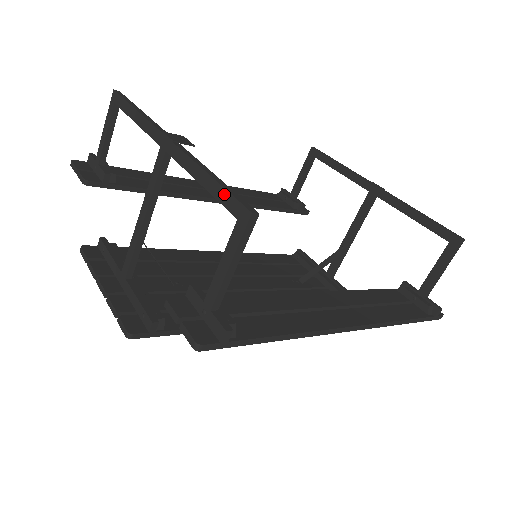
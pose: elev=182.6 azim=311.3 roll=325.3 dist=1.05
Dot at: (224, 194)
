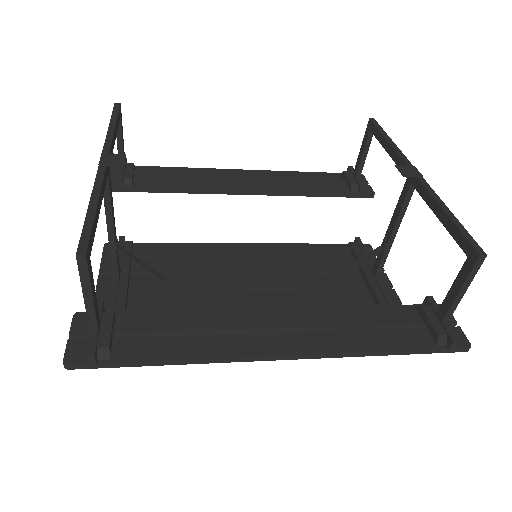
Dot at: (84, 229)
